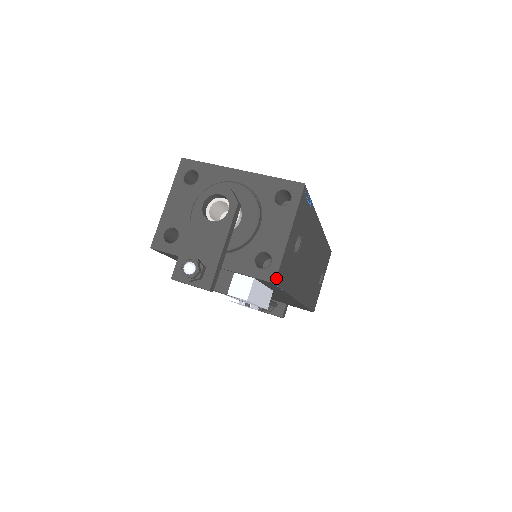
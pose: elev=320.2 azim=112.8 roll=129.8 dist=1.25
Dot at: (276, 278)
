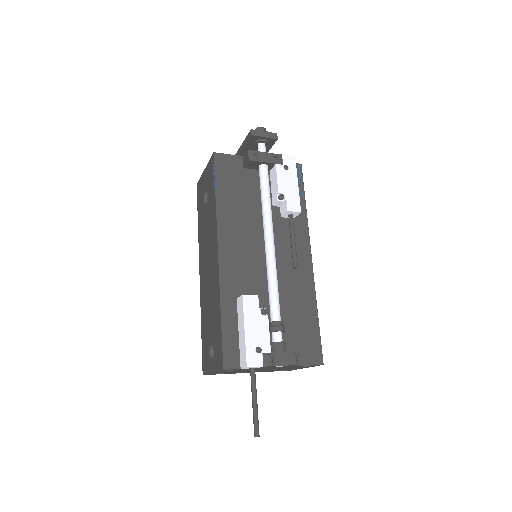
Dot at: (300, 166)
